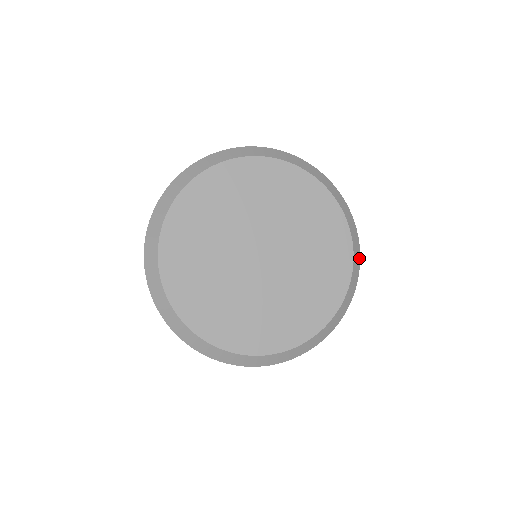
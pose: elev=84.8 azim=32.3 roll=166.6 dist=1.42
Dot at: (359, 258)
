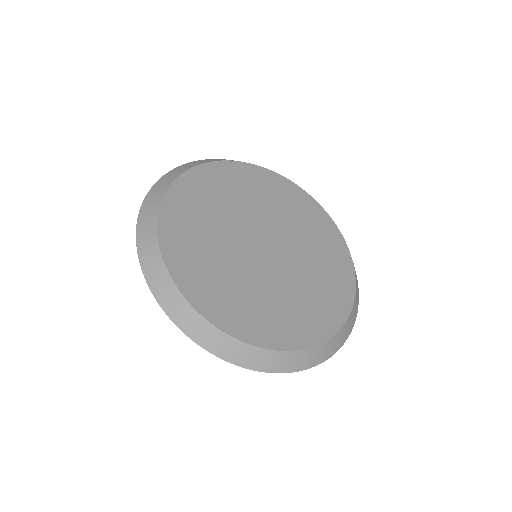
Dot at: occluded
